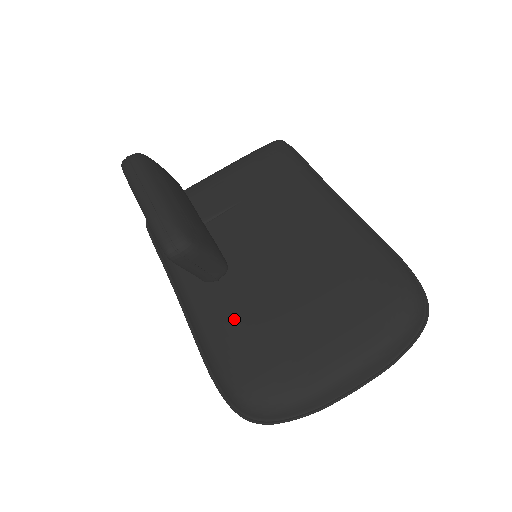
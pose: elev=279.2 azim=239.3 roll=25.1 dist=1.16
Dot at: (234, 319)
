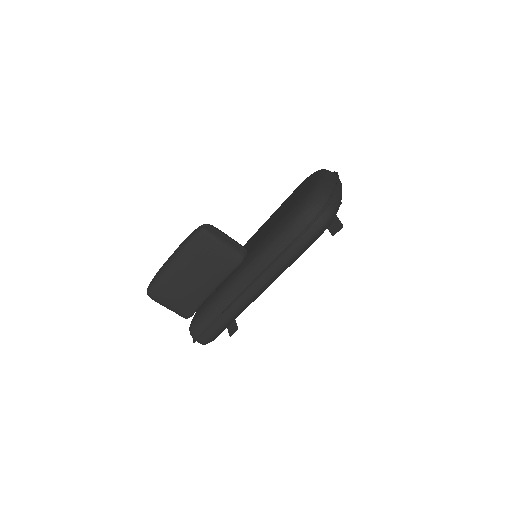
Dot at: (268, 232)
